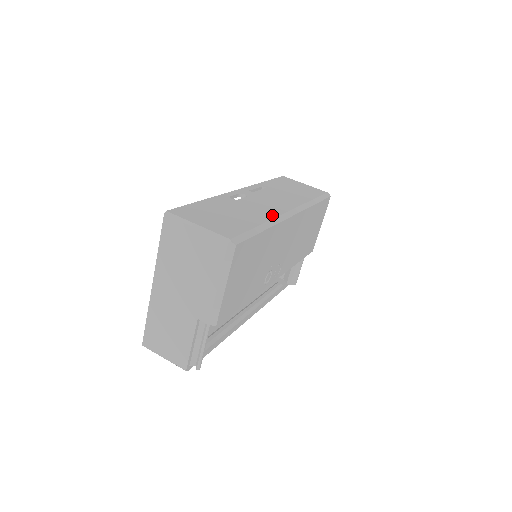
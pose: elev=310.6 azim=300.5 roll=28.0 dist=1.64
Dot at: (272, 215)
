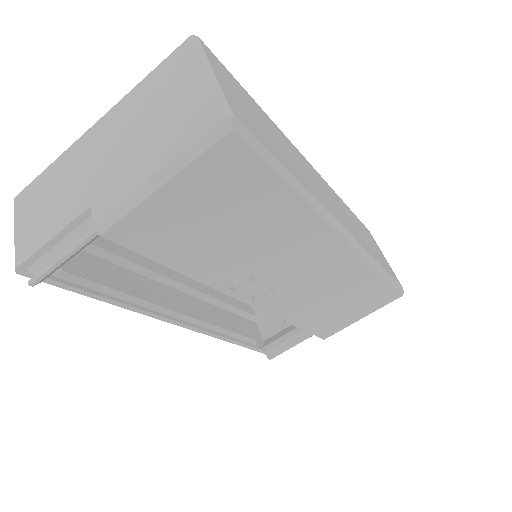
Dot at: (322, 202)
